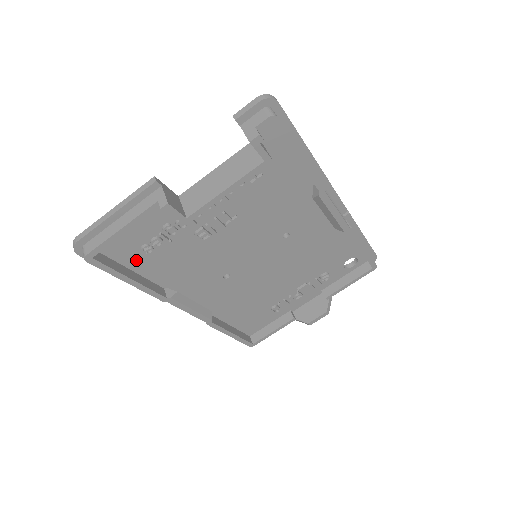
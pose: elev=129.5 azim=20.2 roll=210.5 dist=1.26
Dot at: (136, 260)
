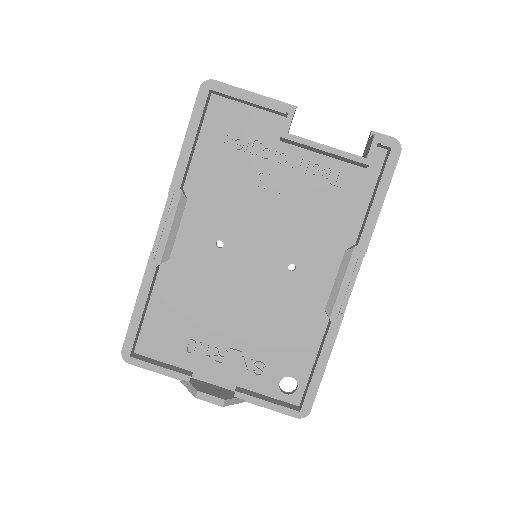
Dot at: (210, 140)
